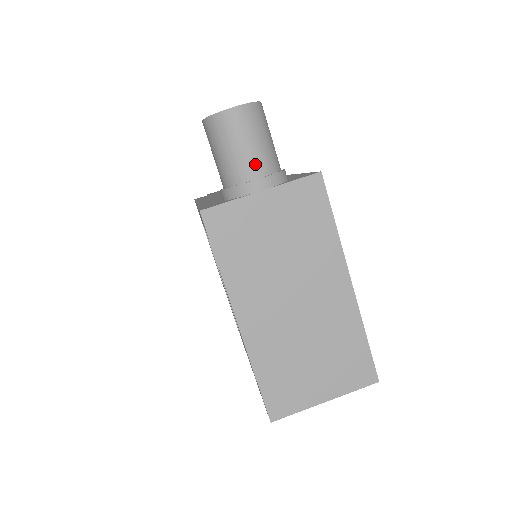
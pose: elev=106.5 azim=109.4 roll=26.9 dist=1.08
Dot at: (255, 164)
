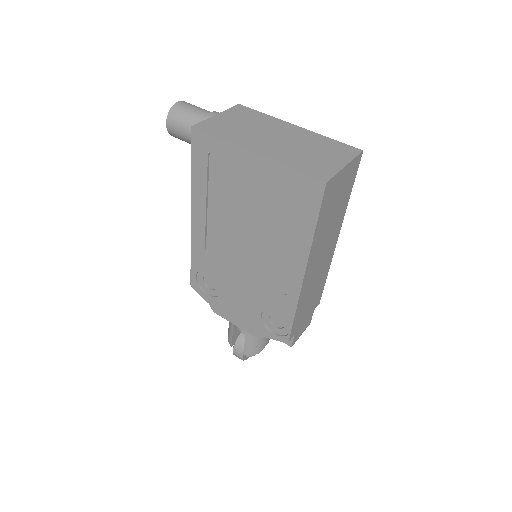
Dot at: (205, 111)
